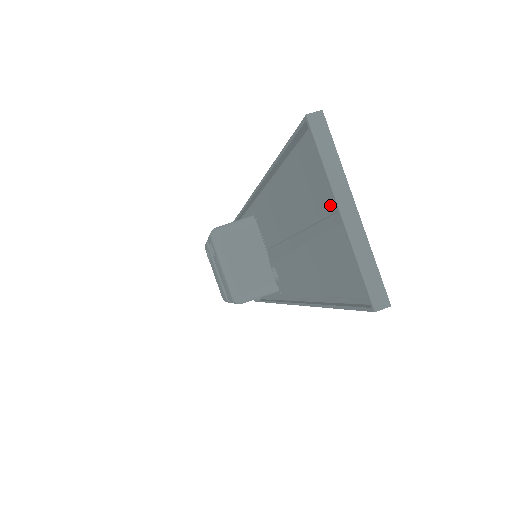
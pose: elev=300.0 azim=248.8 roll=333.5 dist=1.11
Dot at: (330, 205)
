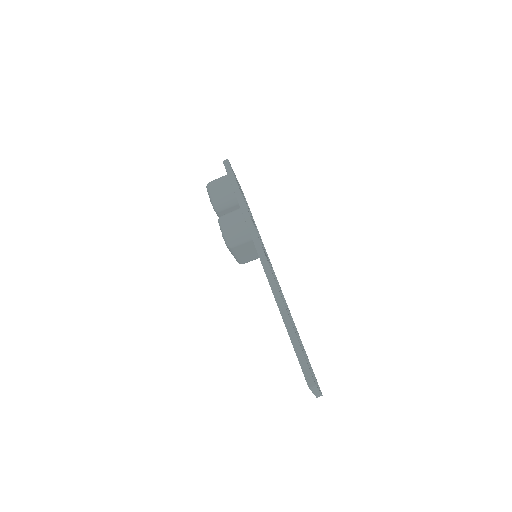
Dot at: occluded
